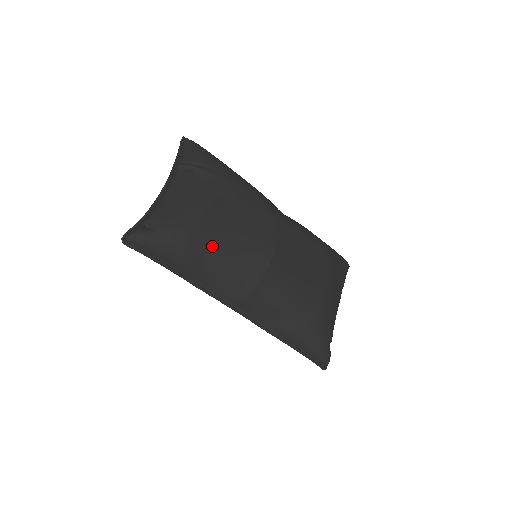
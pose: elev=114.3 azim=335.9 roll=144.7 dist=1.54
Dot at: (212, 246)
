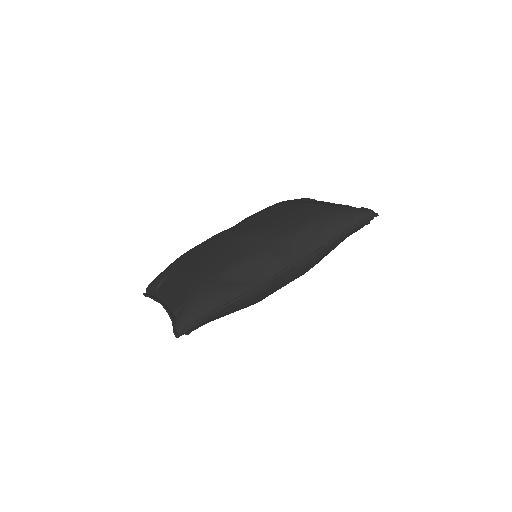
Dot at: (217, 271)
